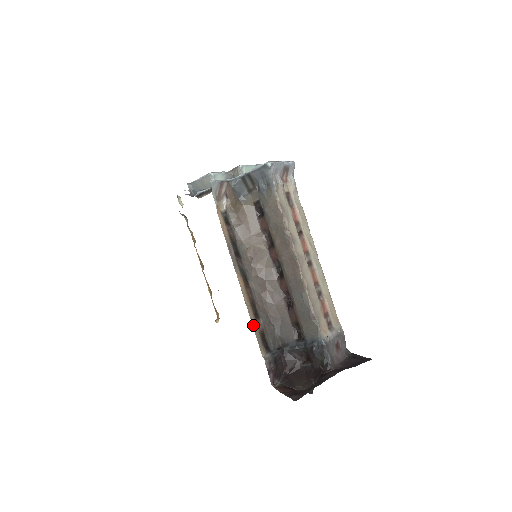
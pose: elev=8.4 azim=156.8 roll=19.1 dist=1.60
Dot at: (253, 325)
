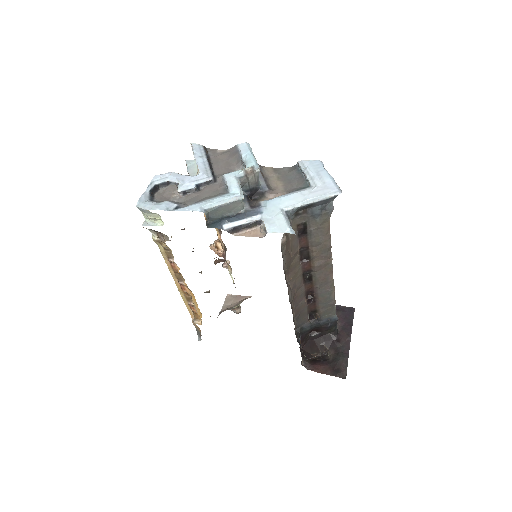
Dot at: occluded
